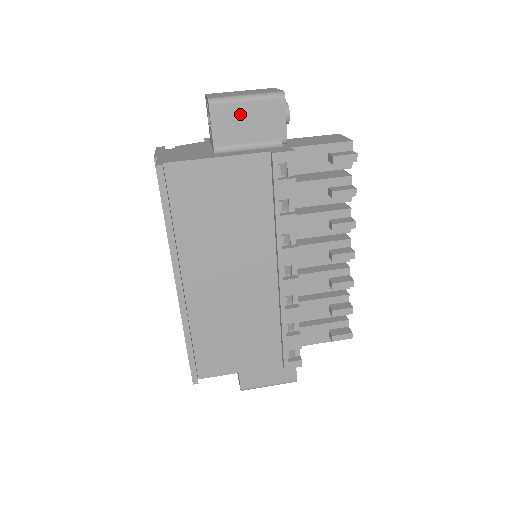
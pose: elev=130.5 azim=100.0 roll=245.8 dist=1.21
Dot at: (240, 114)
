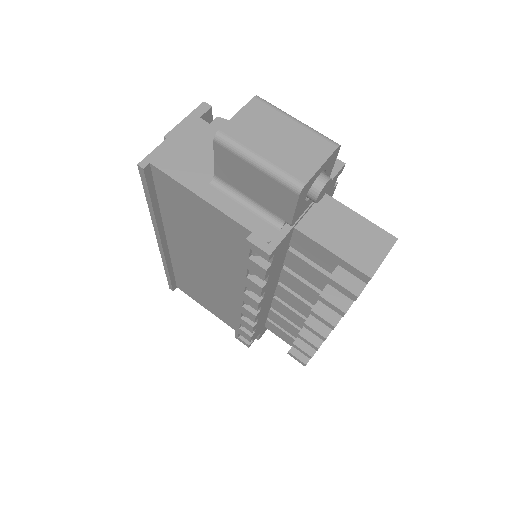
Dot at: (245, 171)
